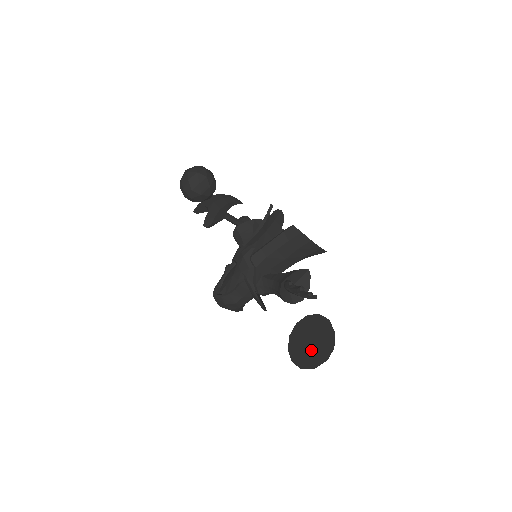
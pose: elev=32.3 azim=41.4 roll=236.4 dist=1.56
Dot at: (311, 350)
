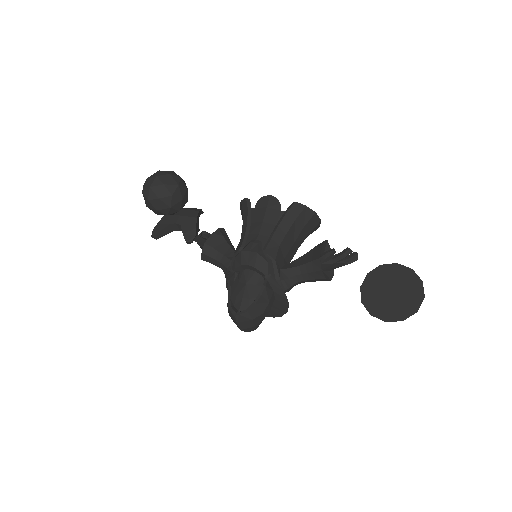
Dot at: (400, 298)
